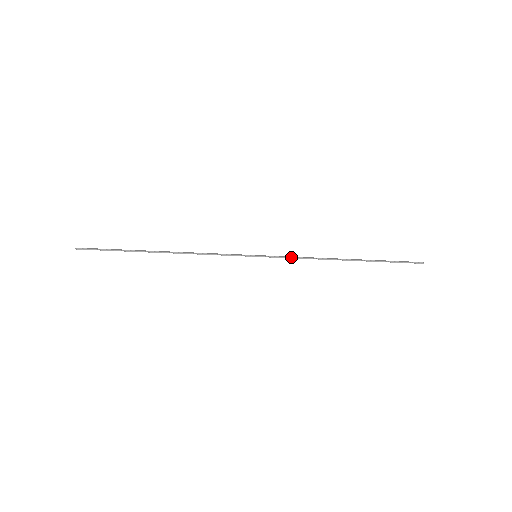
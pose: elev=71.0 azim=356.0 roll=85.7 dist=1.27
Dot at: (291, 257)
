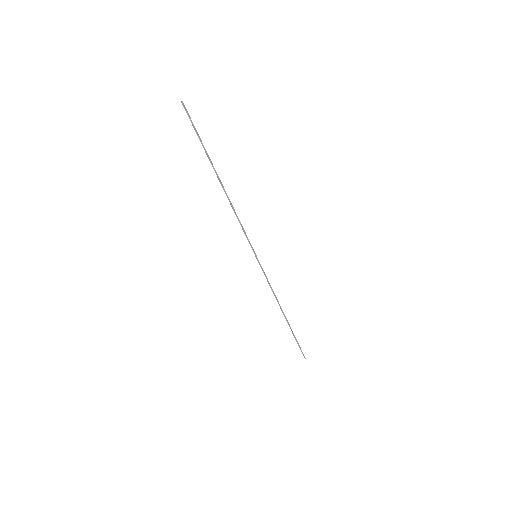
Dot at: occluded
